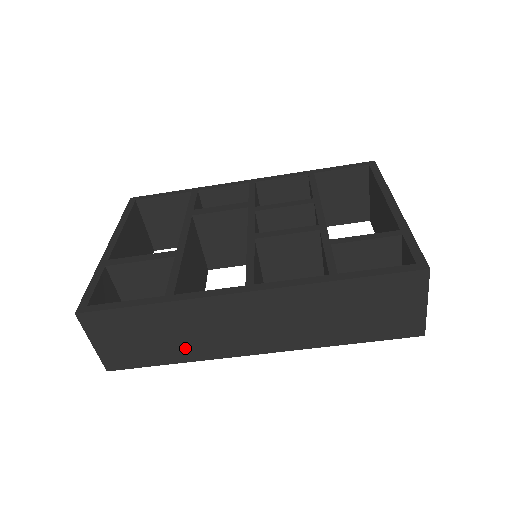
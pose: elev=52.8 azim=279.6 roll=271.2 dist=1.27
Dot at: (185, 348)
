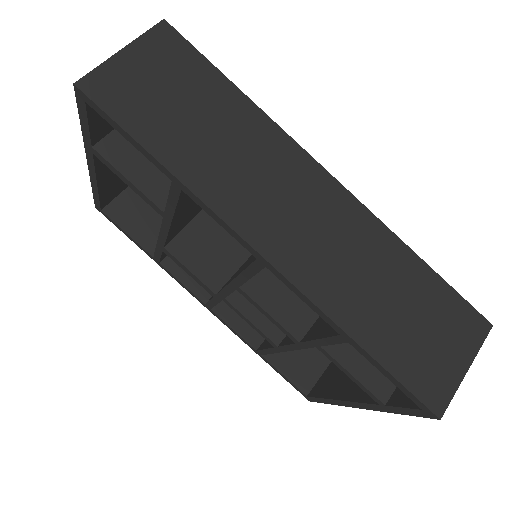
Dot at: (199, 160)
